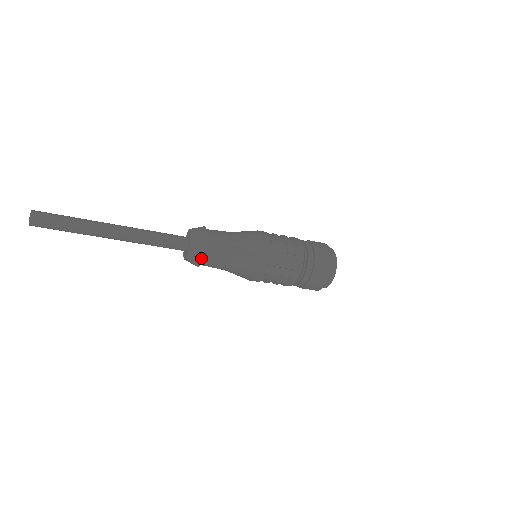
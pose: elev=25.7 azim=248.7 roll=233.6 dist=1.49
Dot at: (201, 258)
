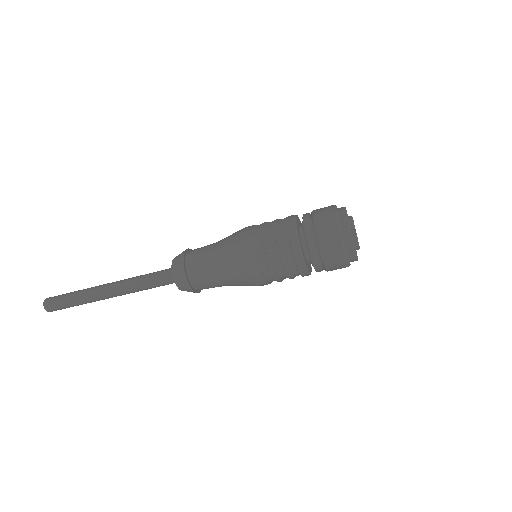
Dot at: (182, 264)
